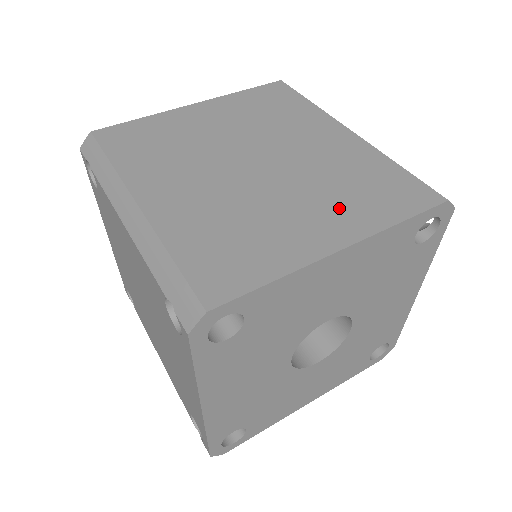
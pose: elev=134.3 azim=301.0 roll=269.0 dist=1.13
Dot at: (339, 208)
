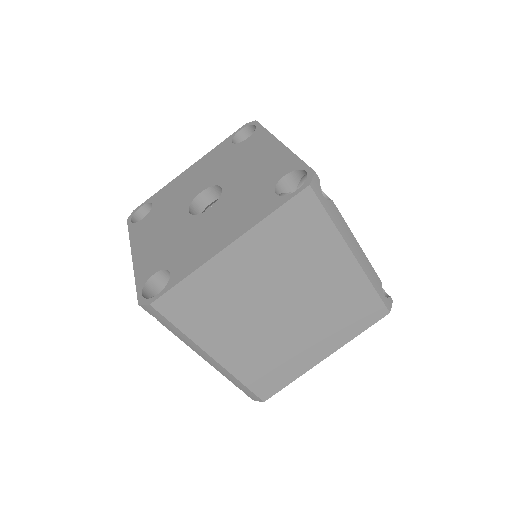
Dot at: (330, 334)
